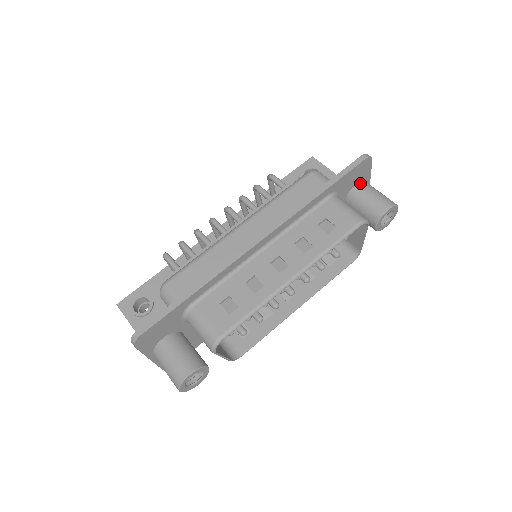
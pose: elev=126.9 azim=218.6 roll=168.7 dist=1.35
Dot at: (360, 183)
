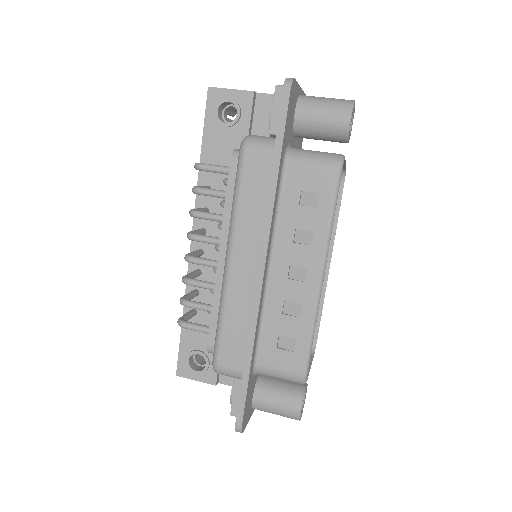
Dot at: (297, 108)
